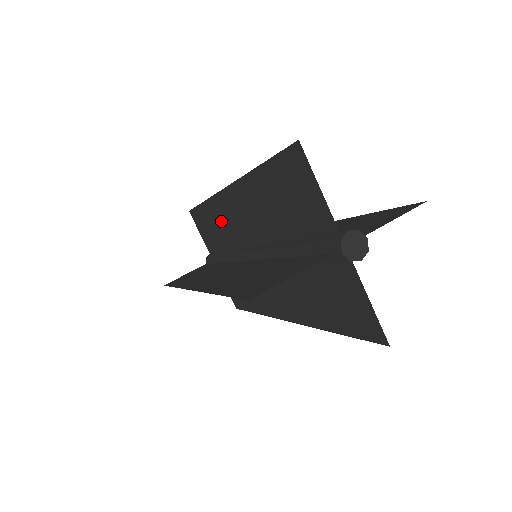
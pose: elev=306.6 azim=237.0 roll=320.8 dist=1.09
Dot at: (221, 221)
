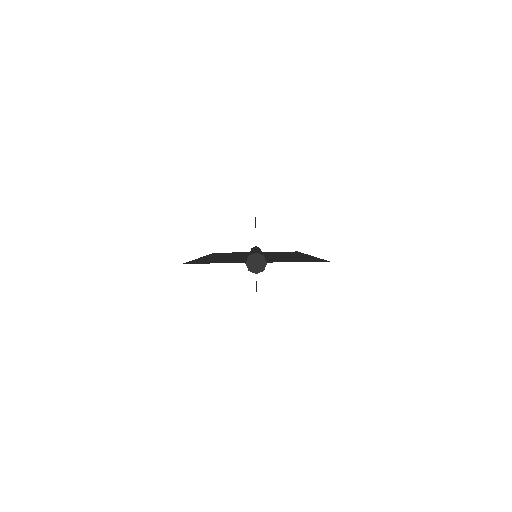
Dot at: occluded
